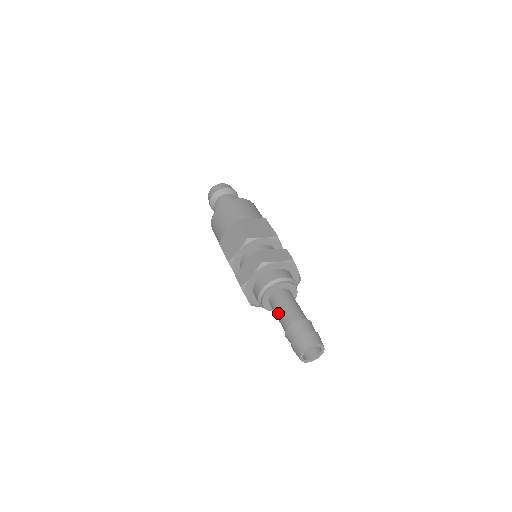
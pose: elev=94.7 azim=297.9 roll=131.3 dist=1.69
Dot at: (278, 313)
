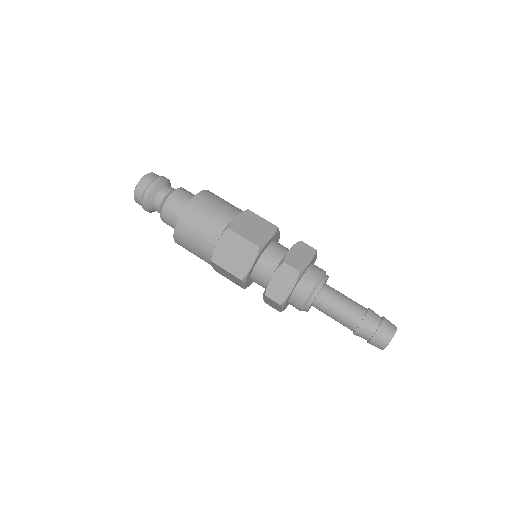
Dot at: (335, 315)
